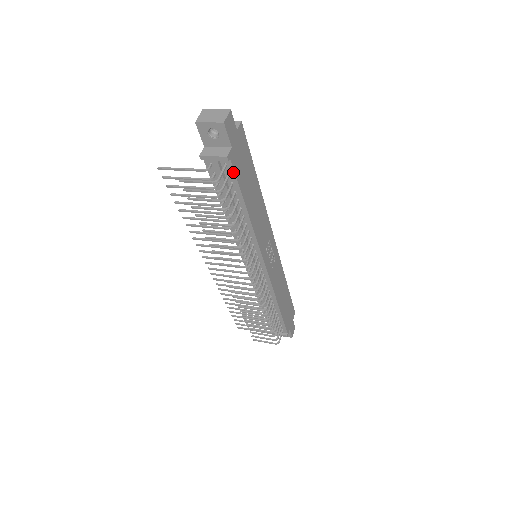
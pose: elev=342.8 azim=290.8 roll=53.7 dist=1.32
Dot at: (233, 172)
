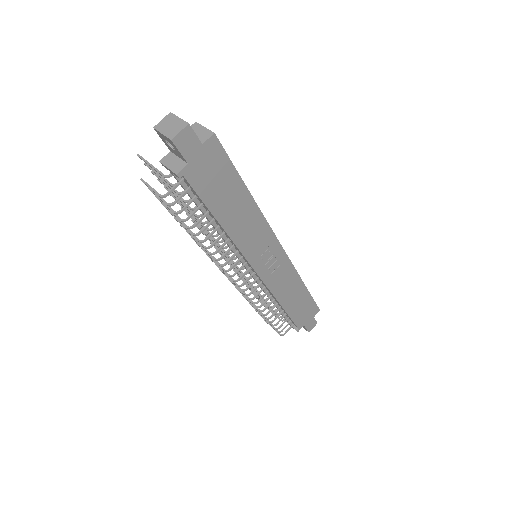
Dot at: (192, 187)
